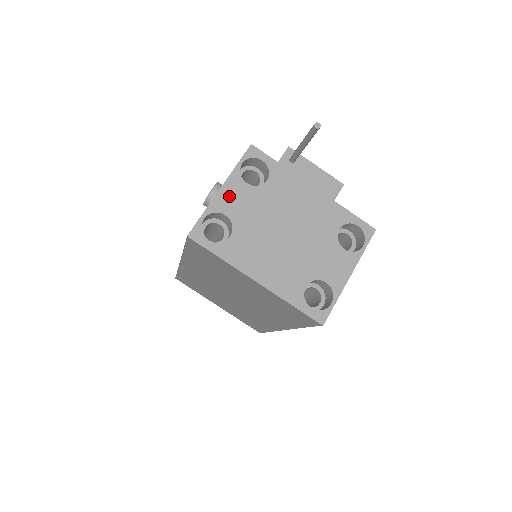
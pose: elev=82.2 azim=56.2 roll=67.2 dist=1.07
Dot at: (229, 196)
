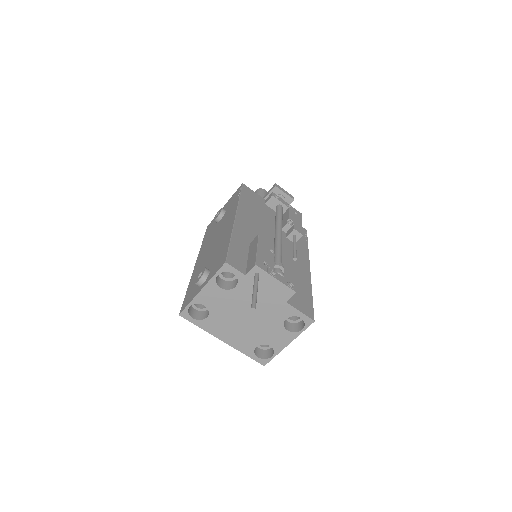
Dot at: (207, 295)
